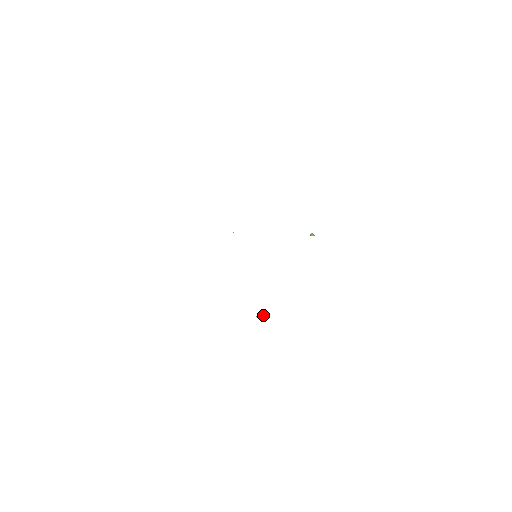
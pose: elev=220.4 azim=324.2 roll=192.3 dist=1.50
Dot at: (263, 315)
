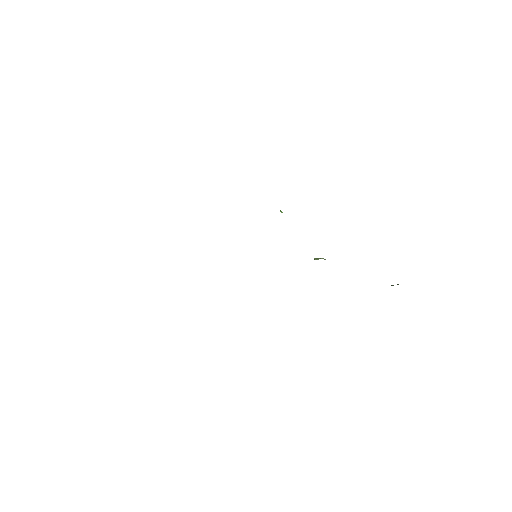
Dot at: occluded
